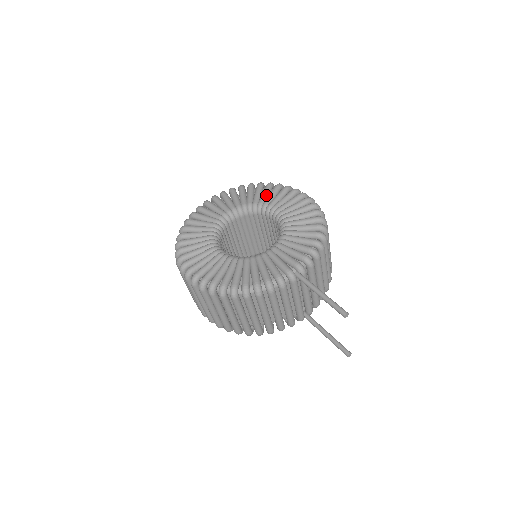
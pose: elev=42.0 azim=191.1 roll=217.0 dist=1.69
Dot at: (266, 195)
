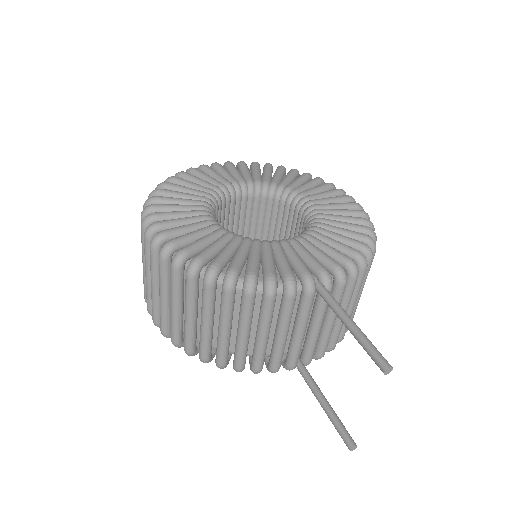
Dot at: (300, 182)
